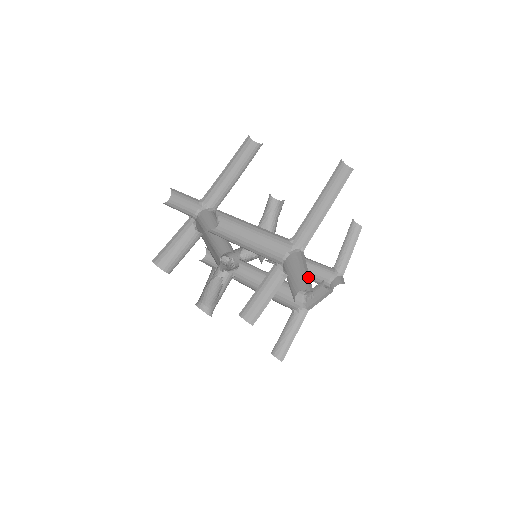
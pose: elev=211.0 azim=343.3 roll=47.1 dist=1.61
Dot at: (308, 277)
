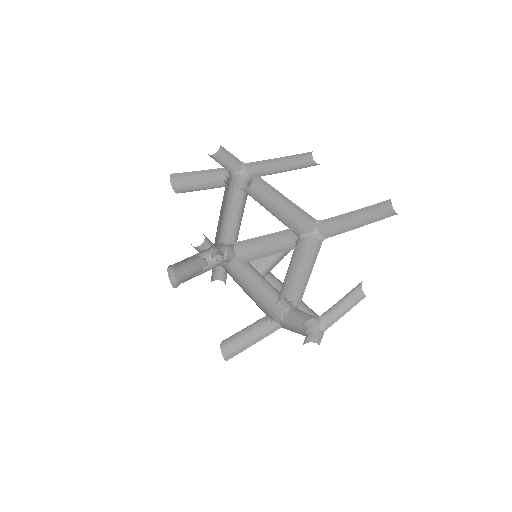
Dot at: (306, 283)
